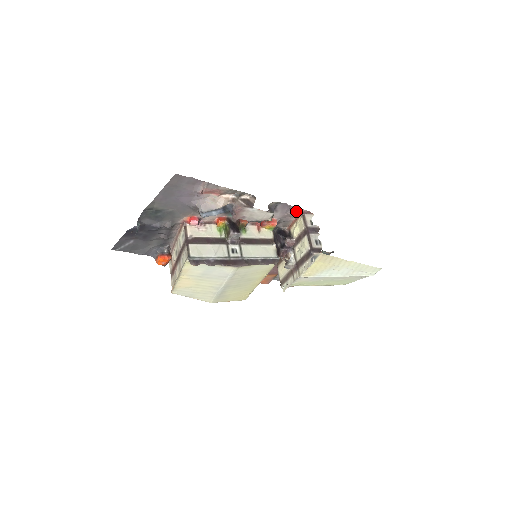
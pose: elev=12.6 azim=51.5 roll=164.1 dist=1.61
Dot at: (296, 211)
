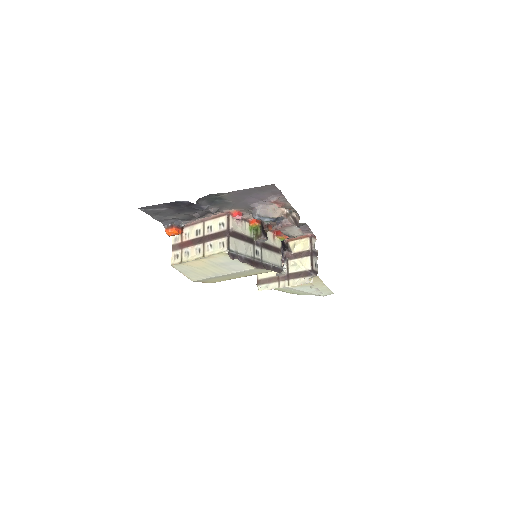
Dot at: (307, 232)
